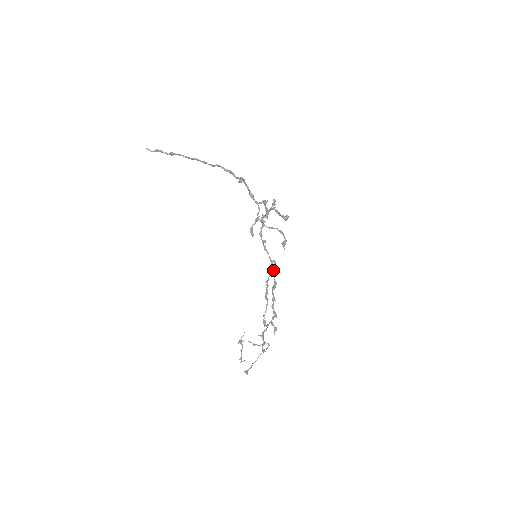
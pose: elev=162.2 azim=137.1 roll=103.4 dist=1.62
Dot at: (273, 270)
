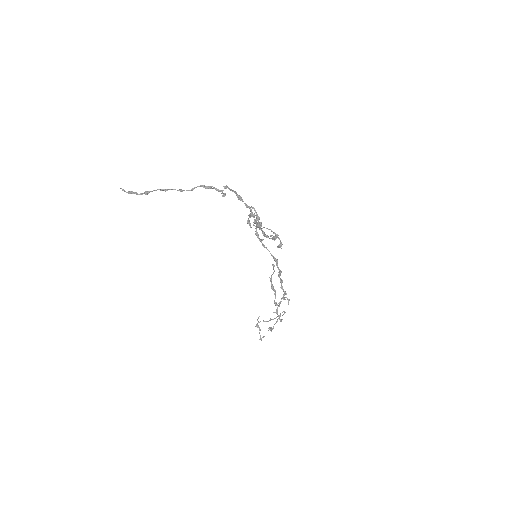
Dot at: occluded
